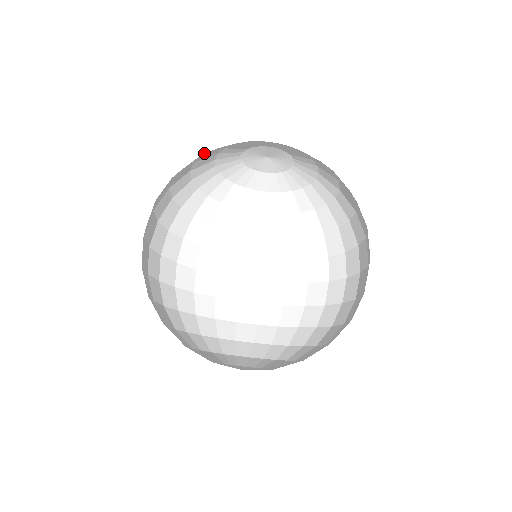
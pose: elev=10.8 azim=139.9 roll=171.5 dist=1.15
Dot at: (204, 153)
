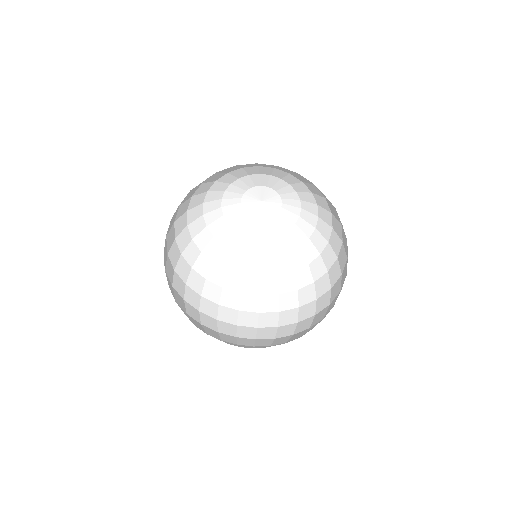
Dot at: occluded
